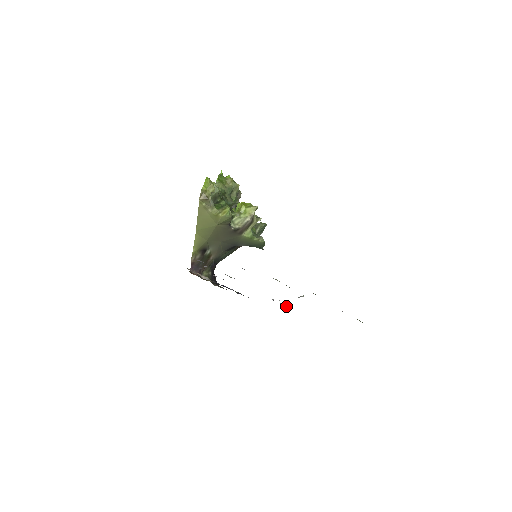
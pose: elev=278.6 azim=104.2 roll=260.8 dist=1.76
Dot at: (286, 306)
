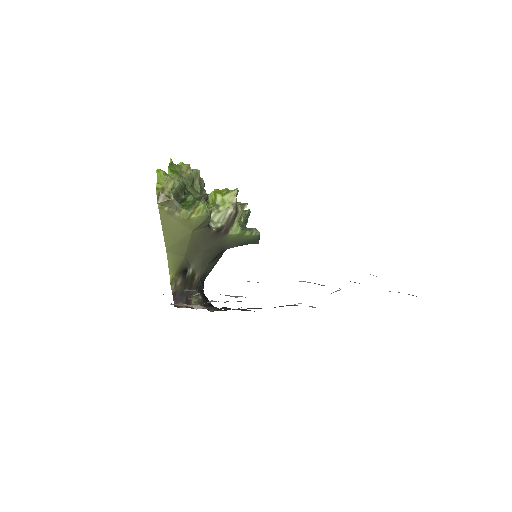
Dot at: (311, 306)
